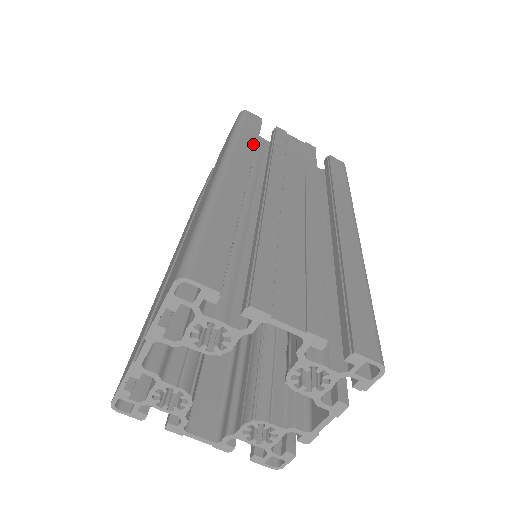
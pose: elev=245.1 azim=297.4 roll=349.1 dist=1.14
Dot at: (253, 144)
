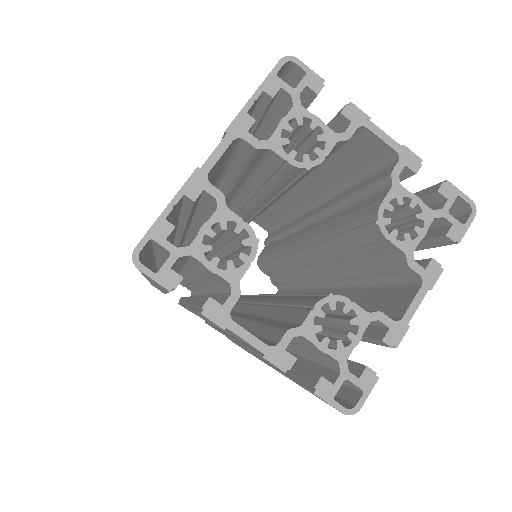
Dot at: occluded
